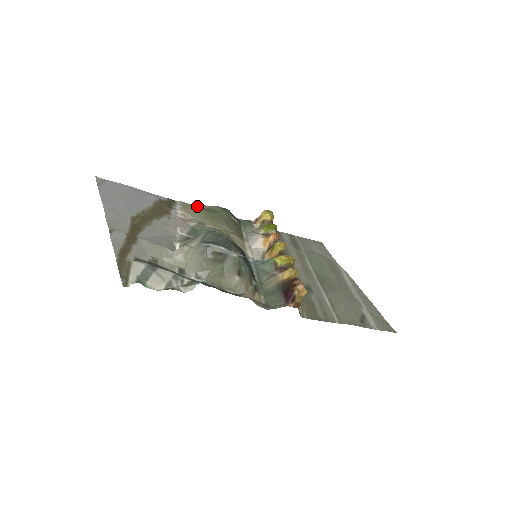
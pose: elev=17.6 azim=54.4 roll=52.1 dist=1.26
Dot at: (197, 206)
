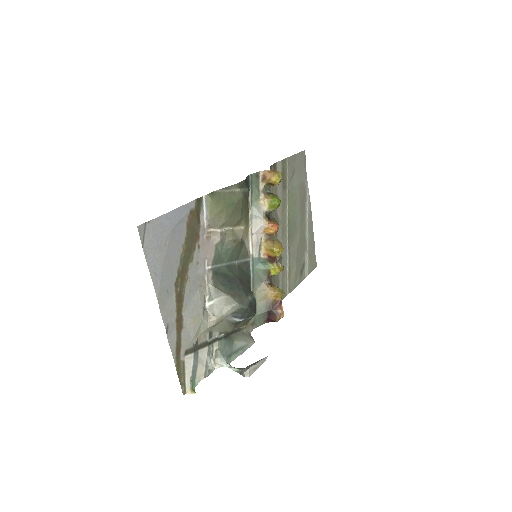
Dot at: (220, 196)
